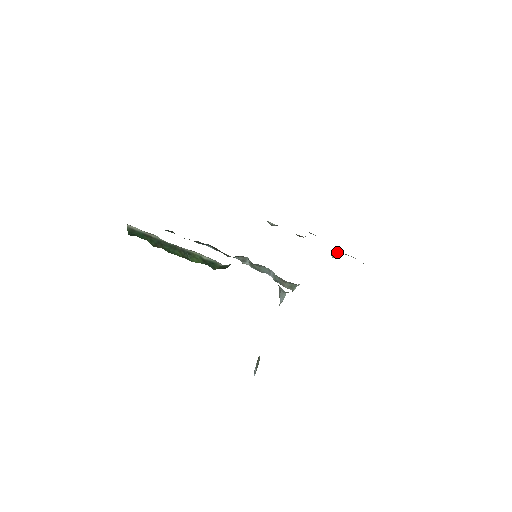
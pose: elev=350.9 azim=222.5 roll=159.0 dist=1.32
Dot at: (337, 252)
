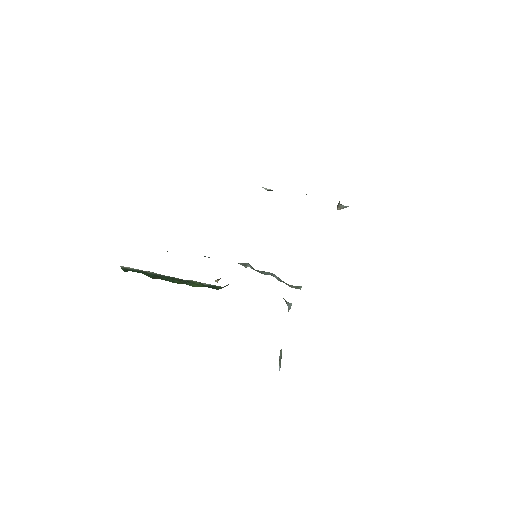
Dot at: (342, 205)
